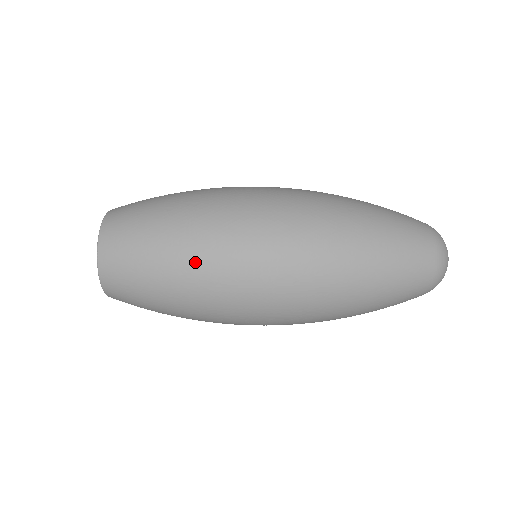
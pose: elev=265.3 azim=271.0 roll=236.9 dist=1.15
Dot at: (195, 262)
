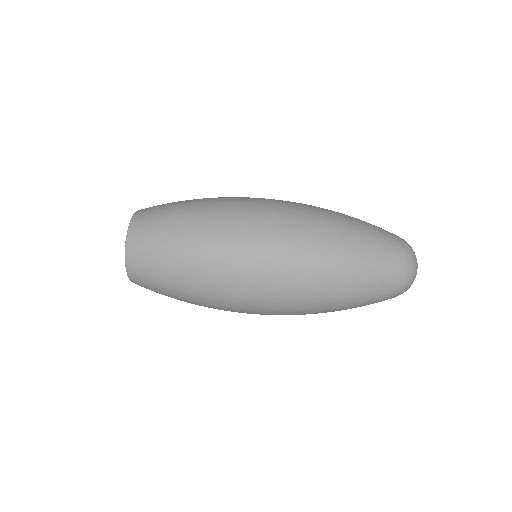
Dot at: (205, 252)
